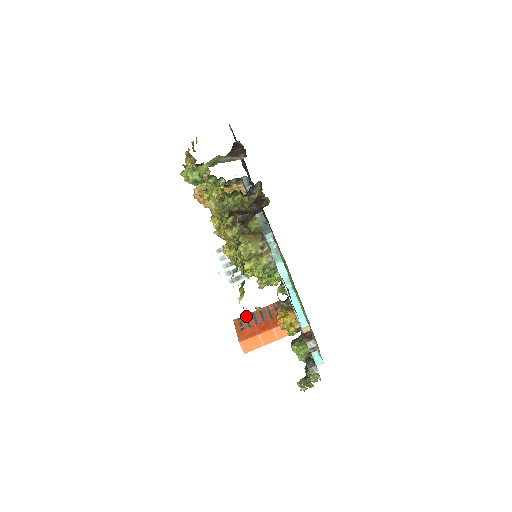
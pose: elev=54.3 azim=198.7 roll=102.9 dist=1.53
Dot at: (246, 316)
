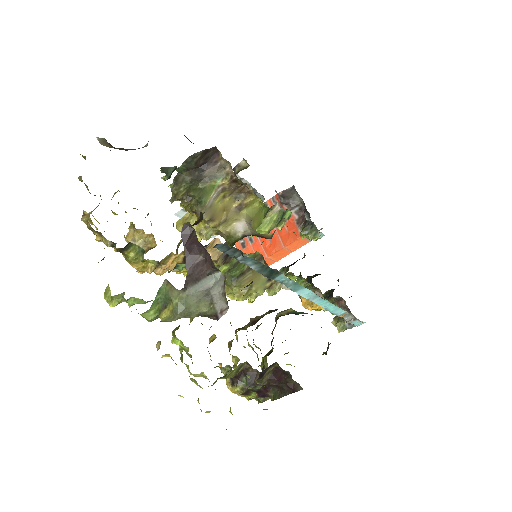
Dot at: occluded
